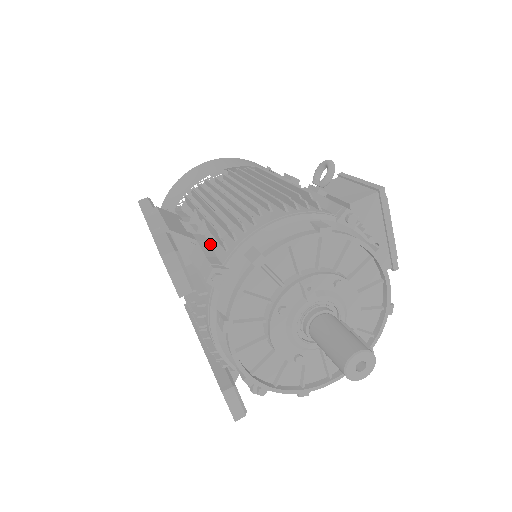
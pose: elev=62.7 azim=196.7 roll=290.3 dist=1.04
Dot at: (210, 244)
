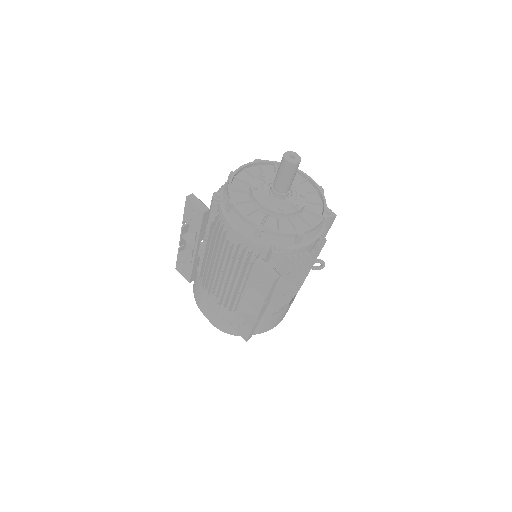
Dot at: occluded
